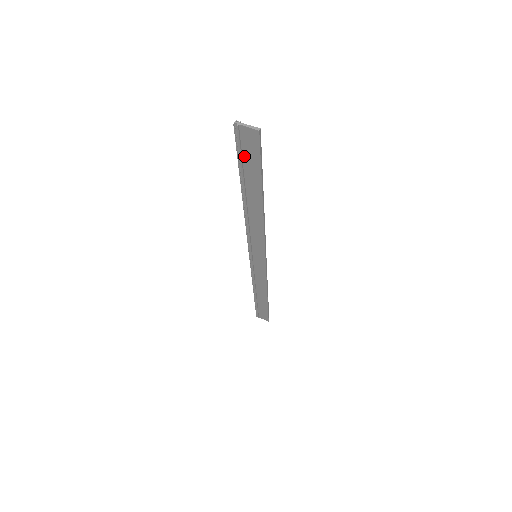
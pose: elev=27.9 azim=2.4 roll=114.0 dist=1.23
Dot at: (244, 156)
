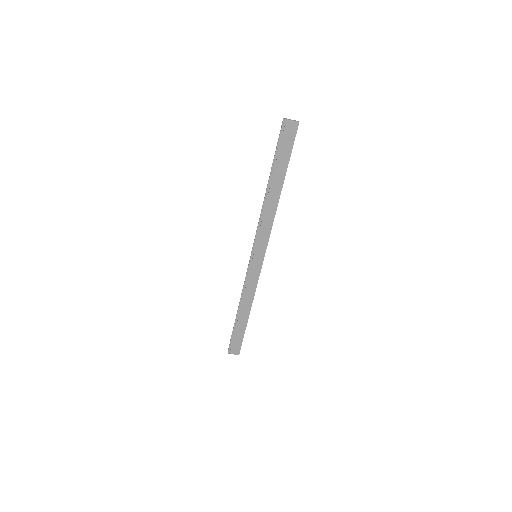
Dot at: (281, 146)
